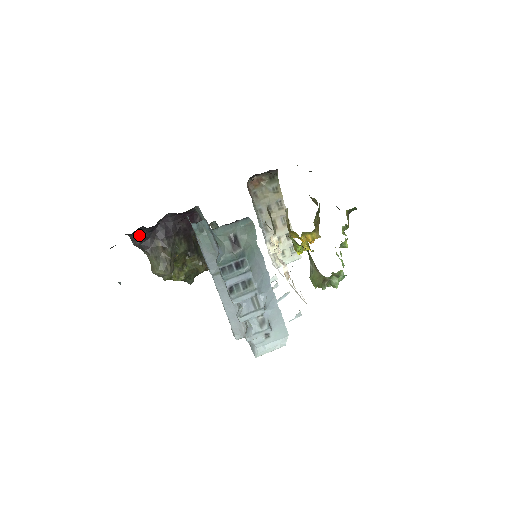
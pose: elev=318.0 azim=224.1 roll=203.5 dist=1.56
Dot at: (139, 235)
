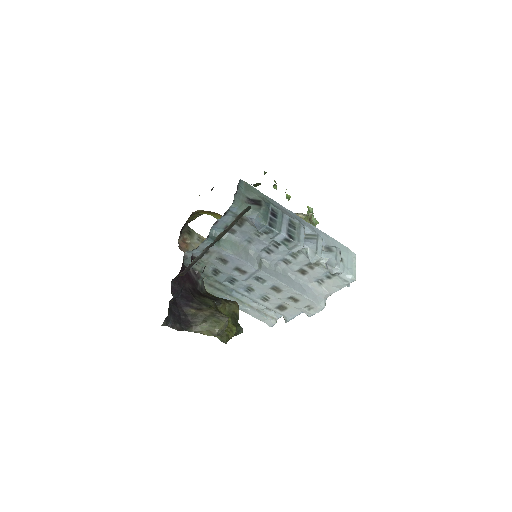
Dot at: (172, 317)
